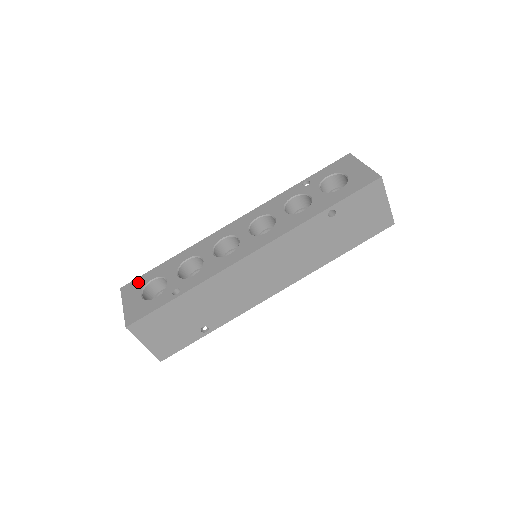
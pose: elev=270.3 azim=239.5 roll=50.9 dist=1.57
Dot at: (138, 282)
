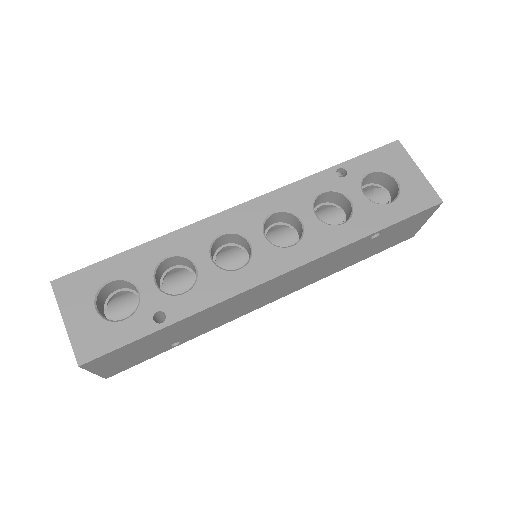
Dot at: (84, 279)
